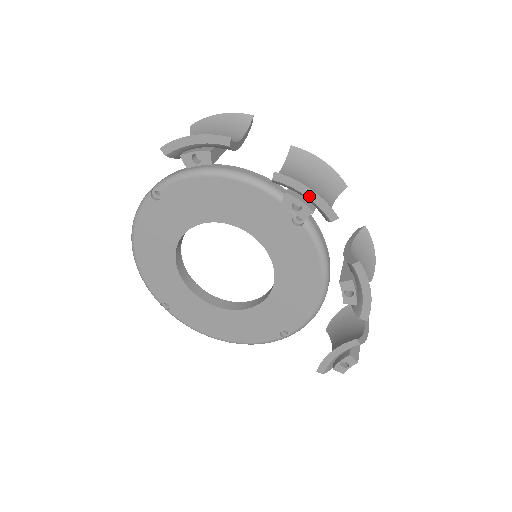
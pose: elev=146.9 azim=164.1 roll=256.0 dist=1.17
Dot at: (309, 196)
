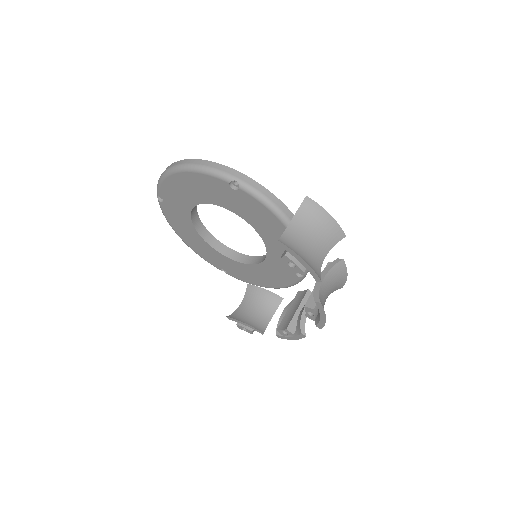
Dot at: (321, 318)
